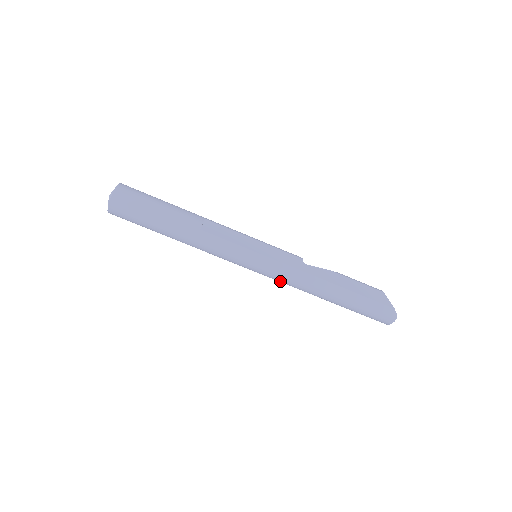
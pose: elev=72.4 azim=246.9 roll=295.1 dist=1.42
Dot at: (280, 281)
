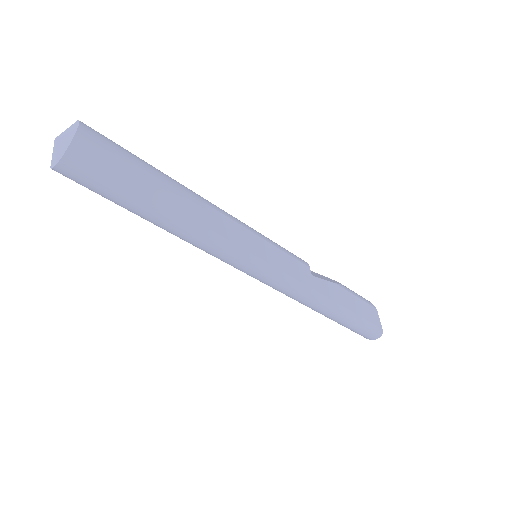
Dot at: occluded
